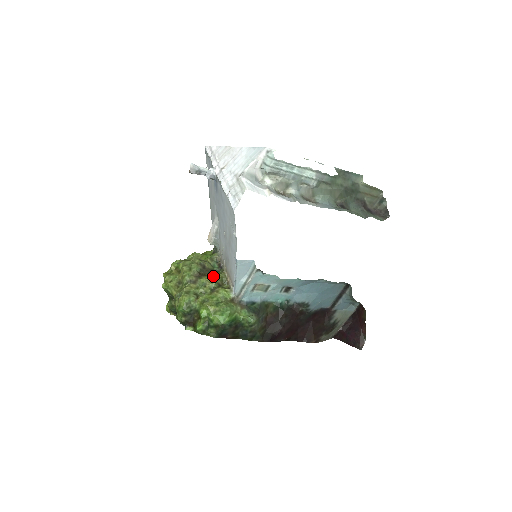
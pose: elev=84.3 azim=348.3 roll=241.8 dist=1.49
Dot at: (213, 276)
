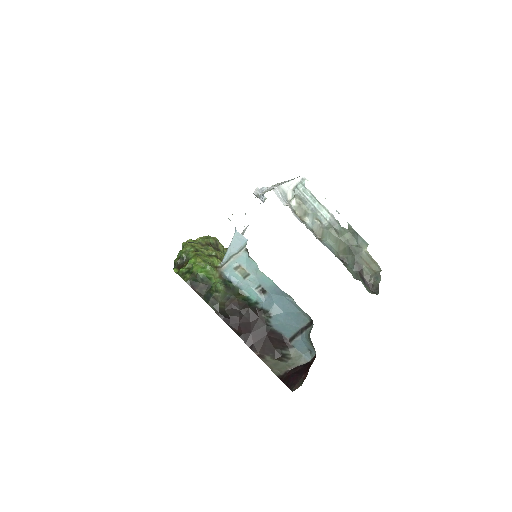
Dot at: occluded
